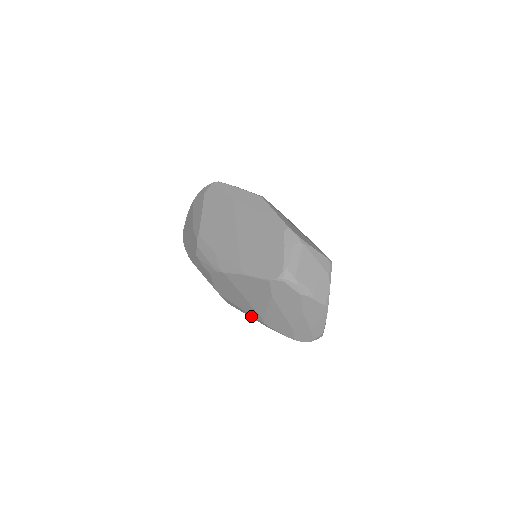
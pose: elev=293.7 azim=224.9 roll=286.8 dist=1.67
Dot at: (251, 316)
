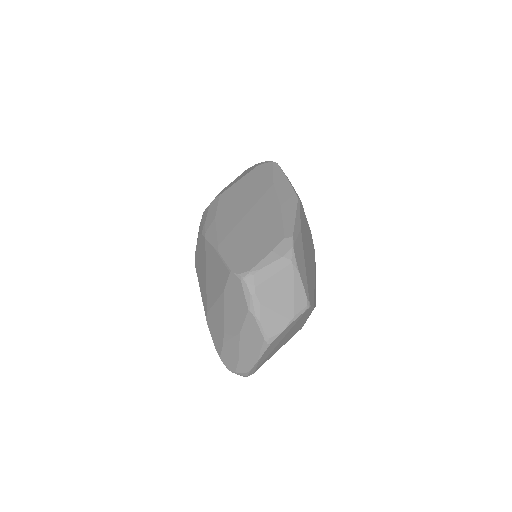
Dot at: occluded
